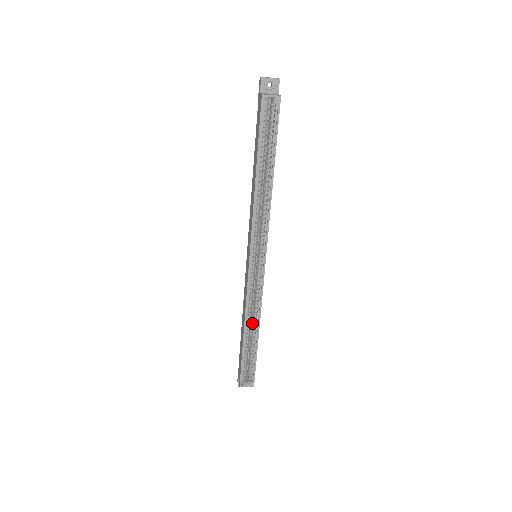
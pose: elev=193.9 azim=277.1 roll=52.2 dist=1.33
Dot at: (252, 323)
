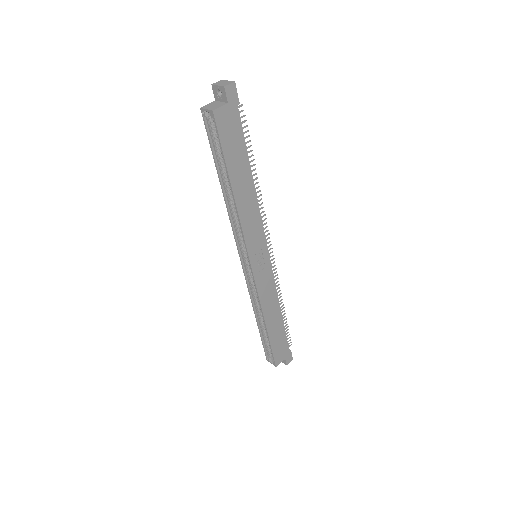
Dot at: occluded
